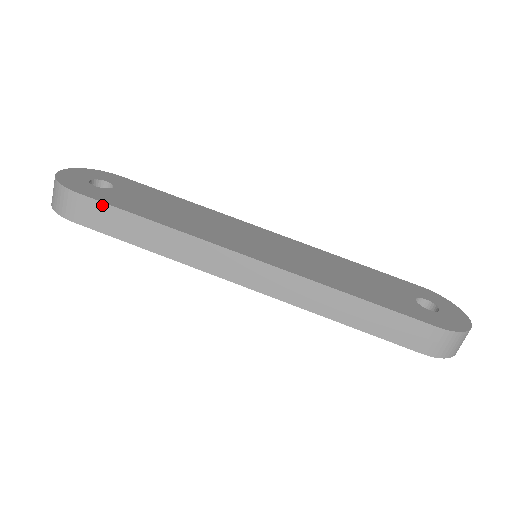
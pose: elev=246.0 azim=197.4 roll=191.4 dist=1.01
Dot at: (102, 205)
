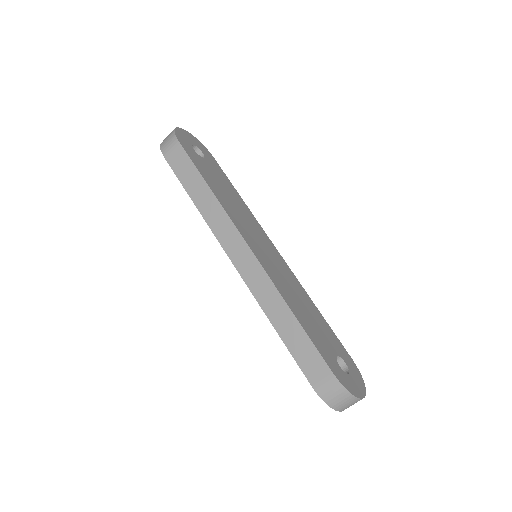
Dot at: (188, 159)
